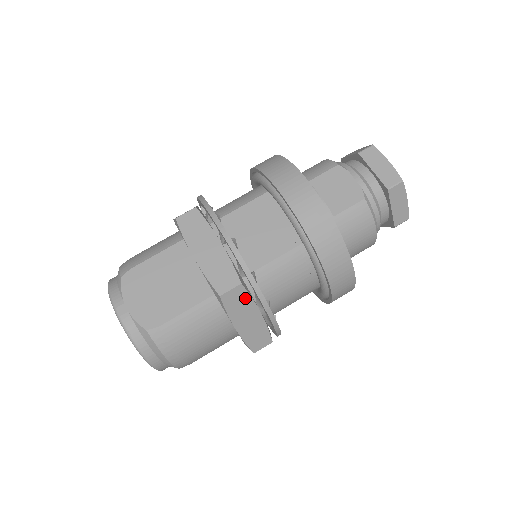
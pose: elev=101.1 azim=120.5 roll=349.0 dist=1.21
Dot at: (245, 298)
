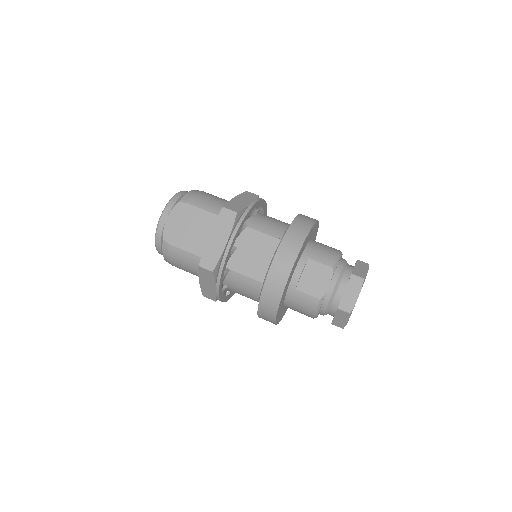
Dot at: (211, 277)
